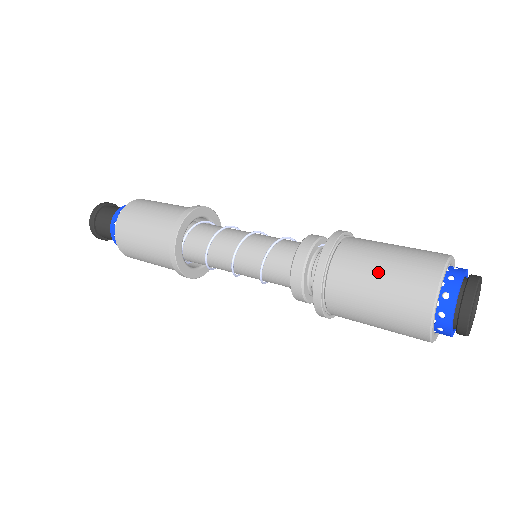
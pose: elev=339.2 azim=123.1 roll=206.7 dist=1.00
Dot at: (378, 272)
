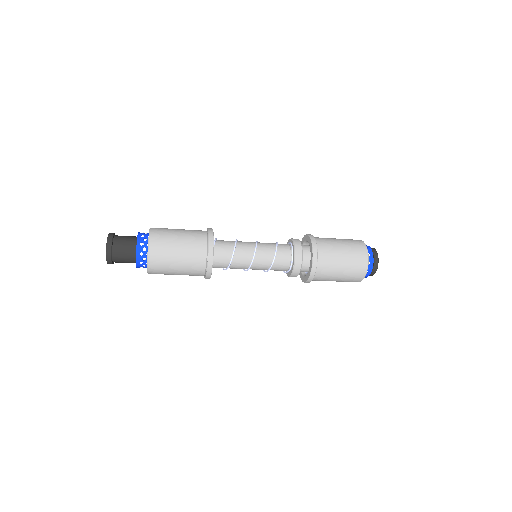
Dot at: (342, 259)
